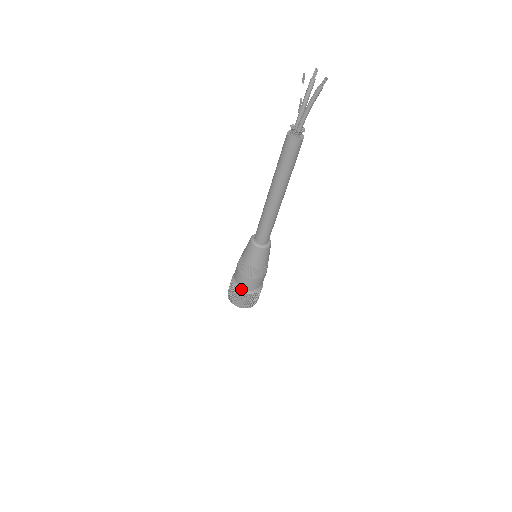
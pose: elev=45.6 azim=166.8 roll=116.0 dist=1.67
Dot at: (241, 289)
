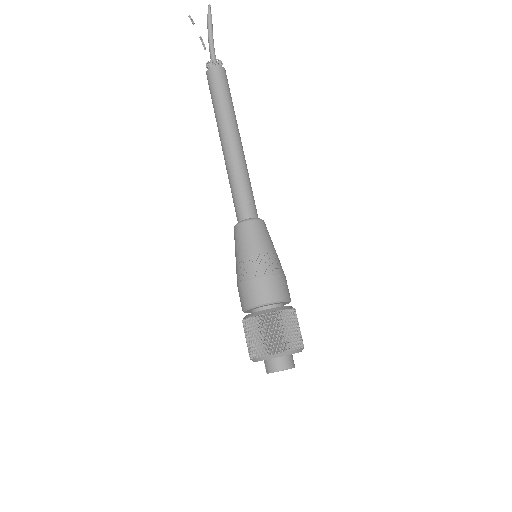
Dot at: (249, 315)
